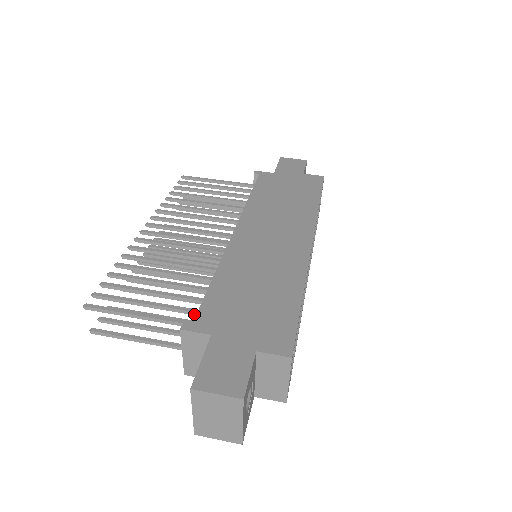
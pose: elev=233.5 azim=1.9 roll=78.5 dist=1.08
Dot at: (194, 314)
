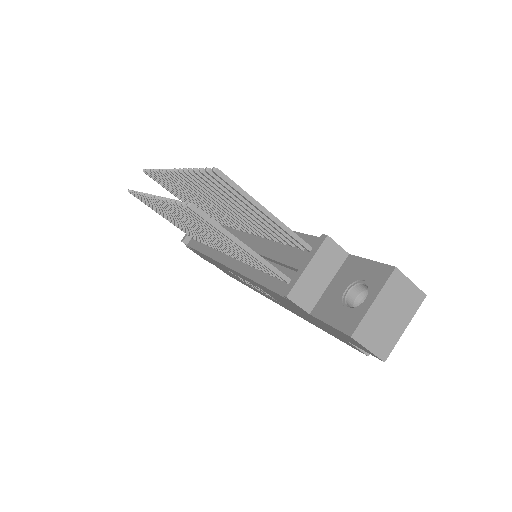
Dot at: (297, 244)
